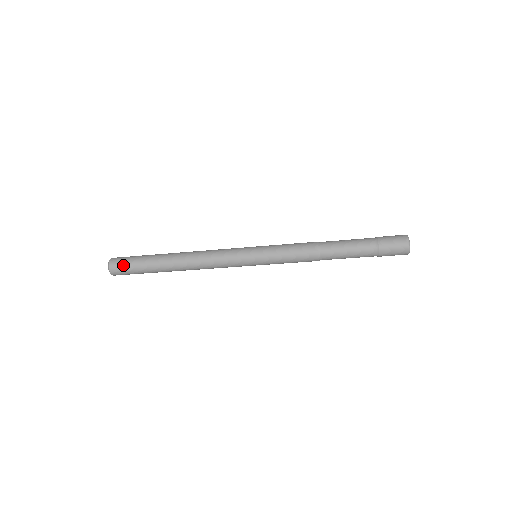
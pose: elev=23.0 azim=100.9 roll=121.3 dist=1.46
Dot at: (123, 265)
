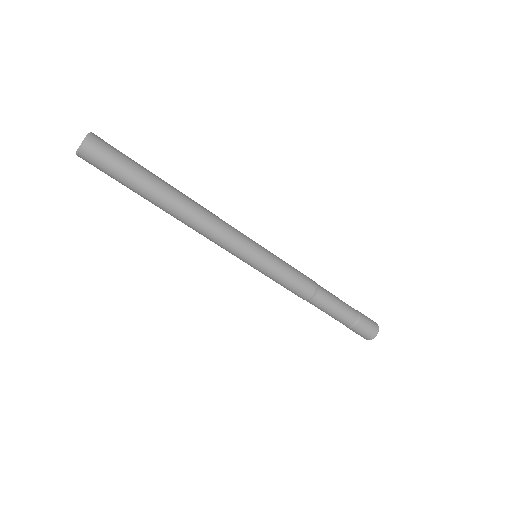
Dot at: (109, 154)
